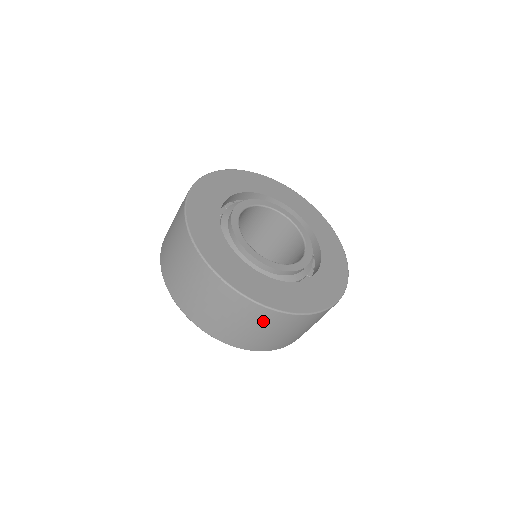
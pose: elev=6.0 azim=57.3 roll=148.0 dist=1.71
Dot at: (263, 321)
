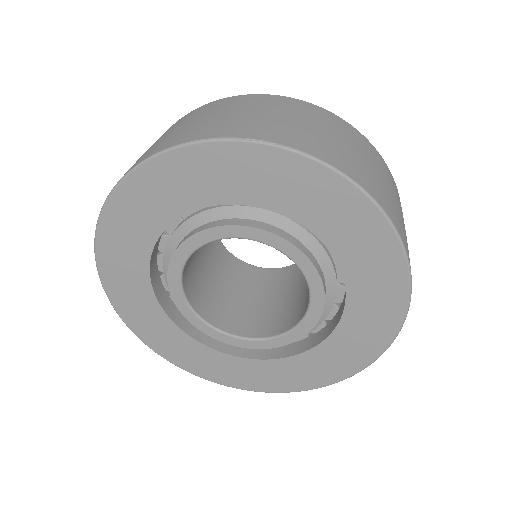
Dot at: (368, 152)
